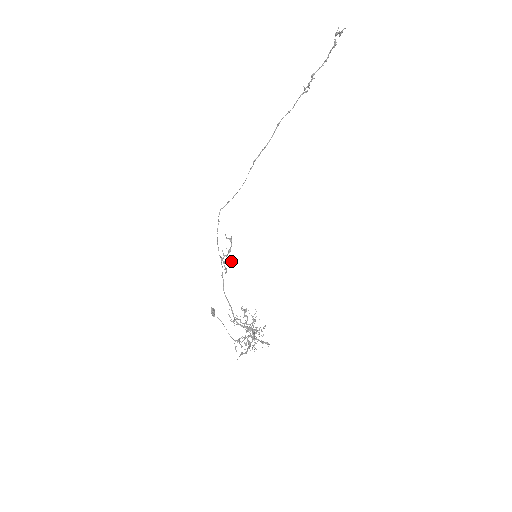
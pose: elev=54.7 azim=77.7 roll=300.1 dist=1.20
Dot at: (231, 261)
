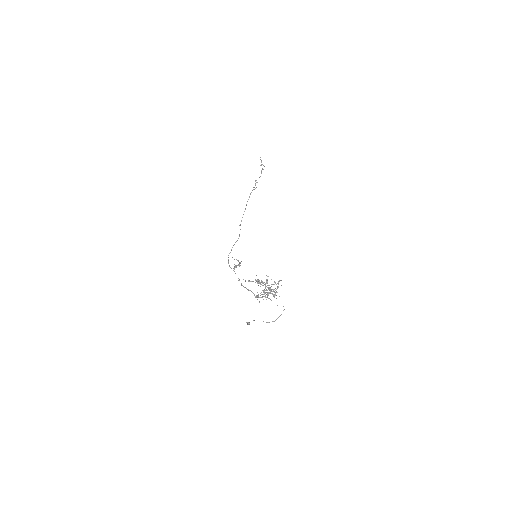
Dot at: (239, 264)
